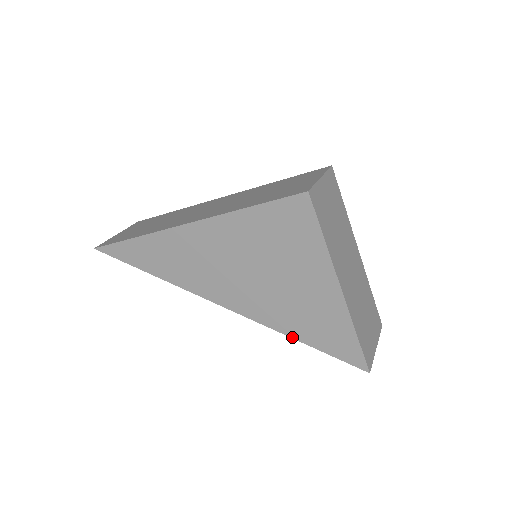
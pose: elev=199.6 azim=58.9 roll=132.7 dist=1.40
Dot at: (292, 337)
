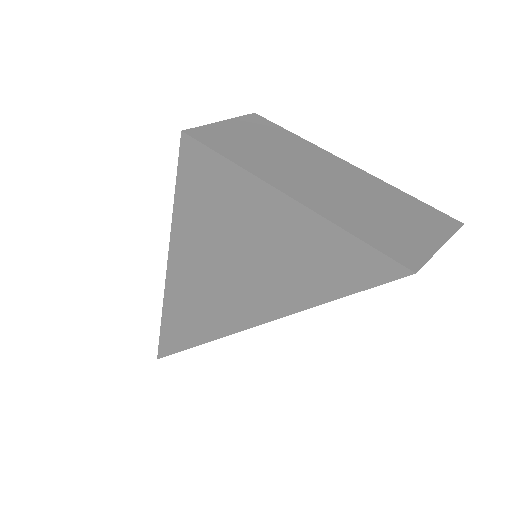
Dot at: (311, 306)
